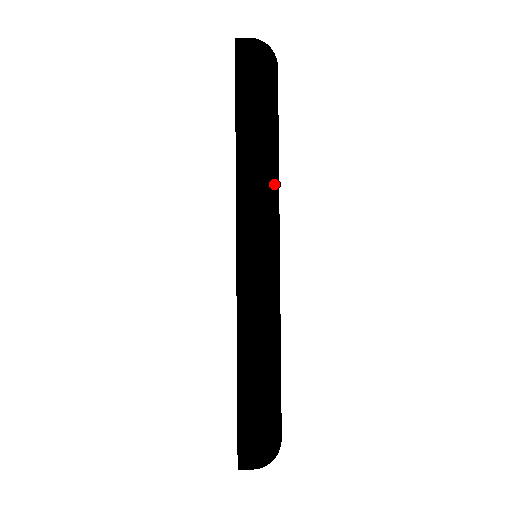
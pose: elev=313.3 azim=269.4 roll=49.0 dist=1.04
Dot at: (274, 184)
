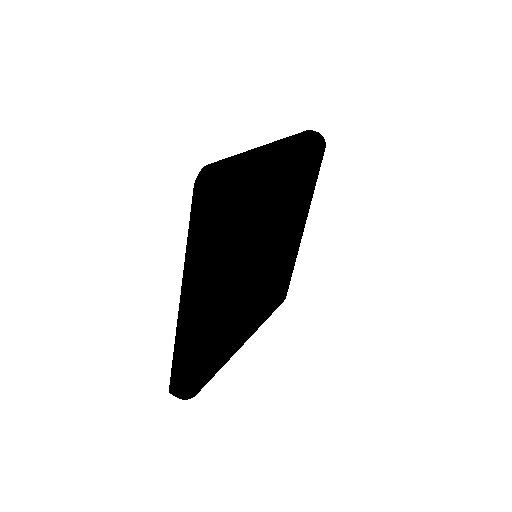
Dot at: (209, 274)
